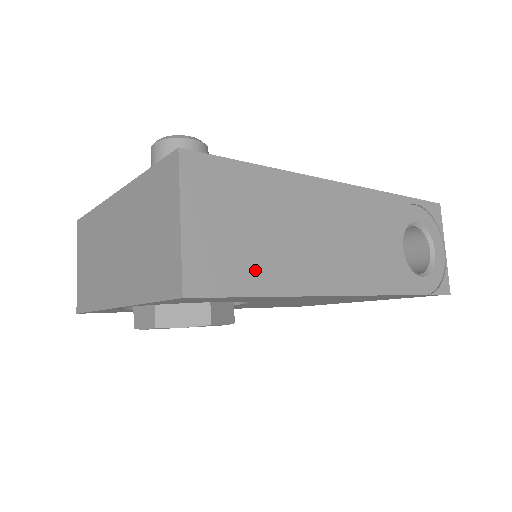
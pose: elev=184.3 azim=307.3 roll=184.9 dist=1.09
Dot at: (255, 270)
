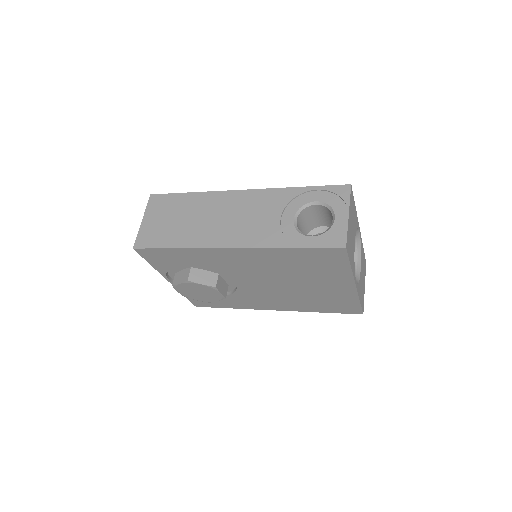
Dot at: (170, 237)
